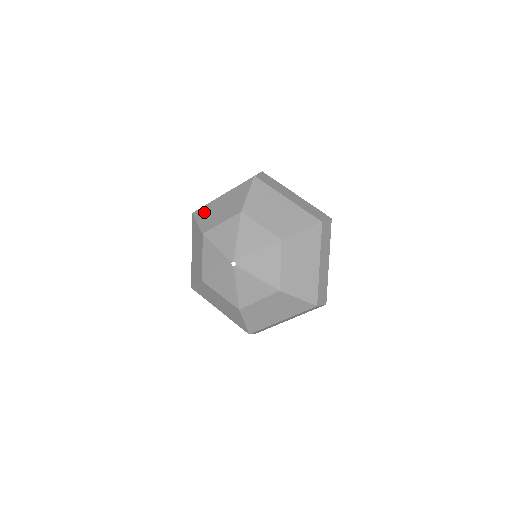
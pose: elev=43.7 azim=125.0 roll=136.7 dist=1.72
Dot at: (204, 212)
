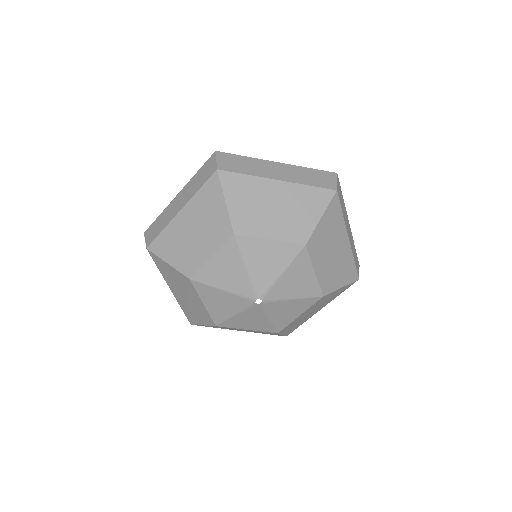
Dot at: (242, 189)
